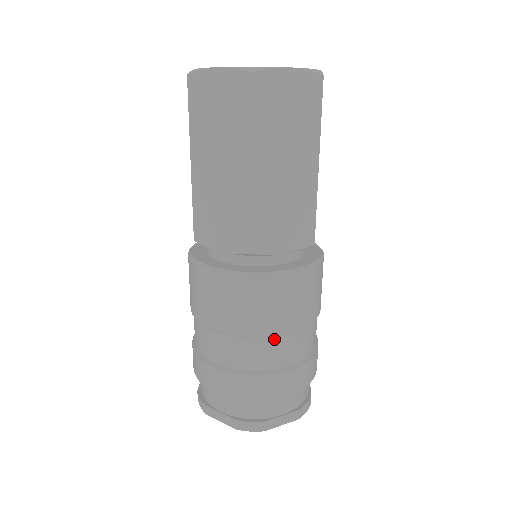
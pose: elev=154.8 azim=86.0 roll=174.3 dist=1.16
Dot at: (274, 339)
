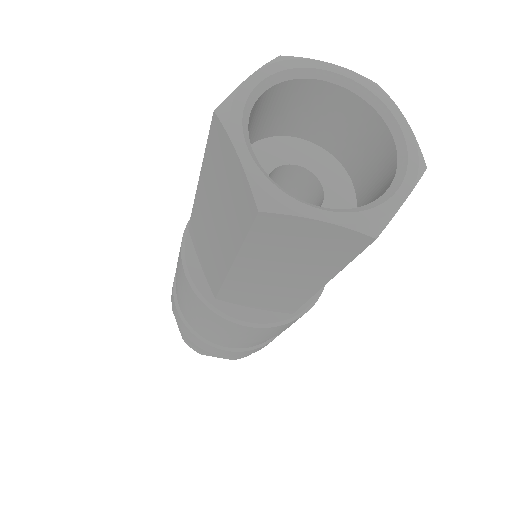
Dot at: occluded
